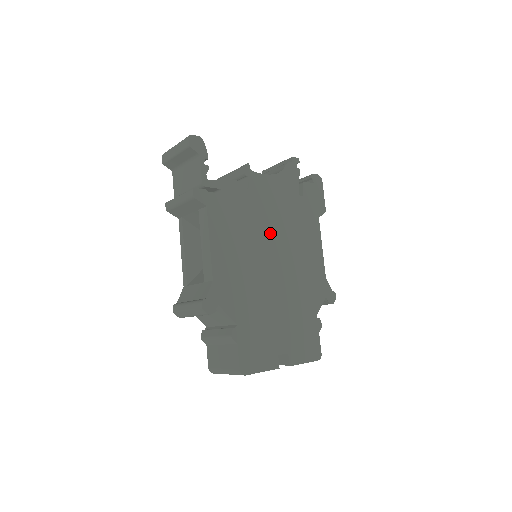
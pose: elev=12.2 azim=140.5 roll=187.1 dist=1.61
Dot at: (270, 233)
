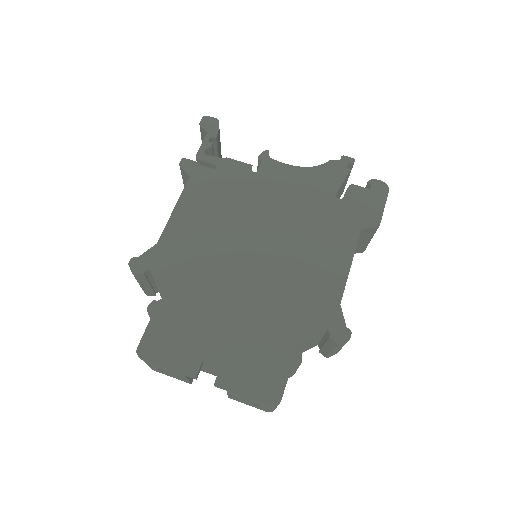
Dot at: (264, 223)
